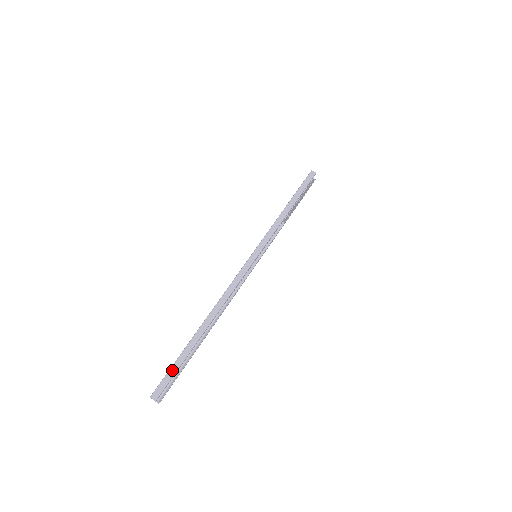
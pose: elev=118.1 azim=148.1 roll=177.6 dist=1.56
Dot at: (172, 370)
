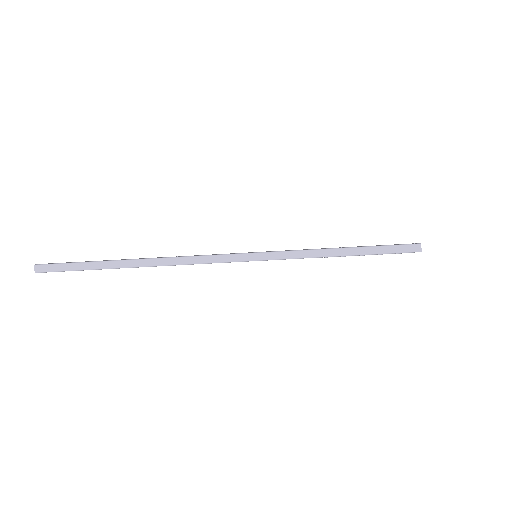
Dot at: (71, 266)
